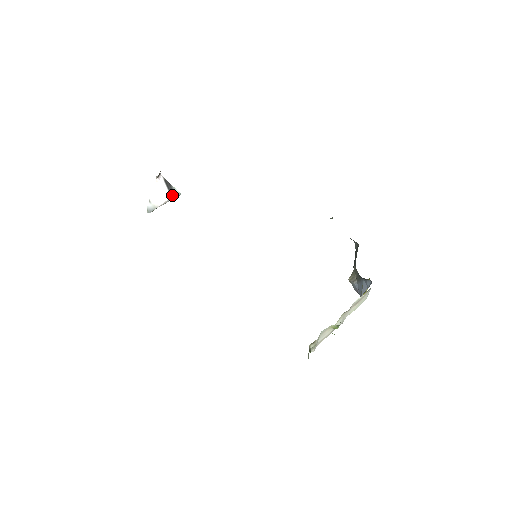
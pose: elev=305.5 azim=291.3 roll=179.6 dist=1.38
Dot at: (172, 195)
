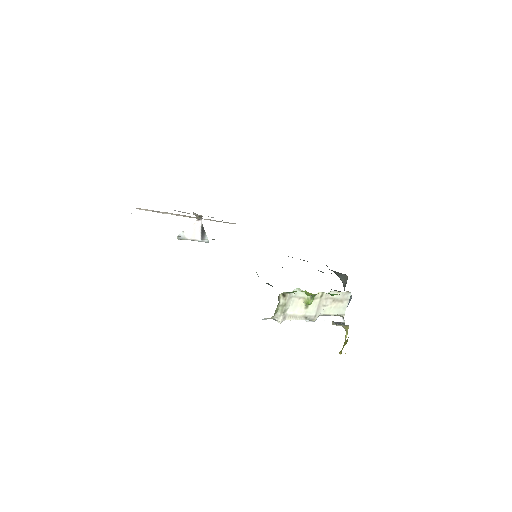
Dot at: (202, 238)
